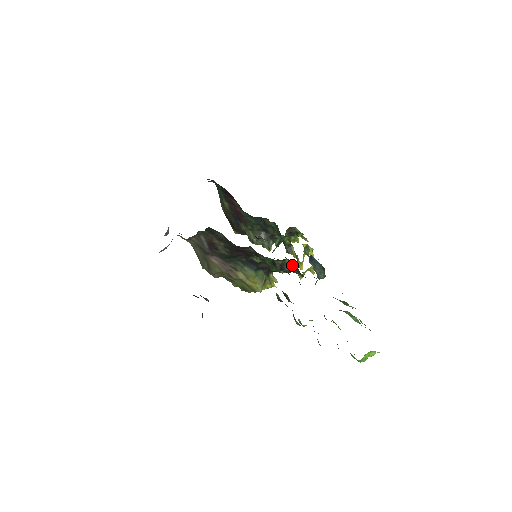
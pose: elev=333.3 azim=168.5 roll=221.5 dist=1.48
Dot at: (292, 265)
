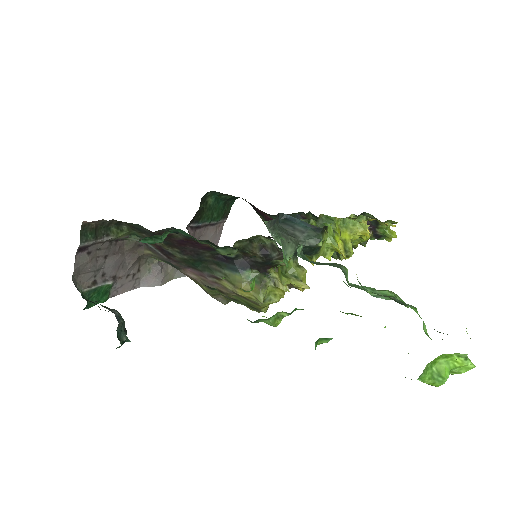
Dot at: (275, 243)
